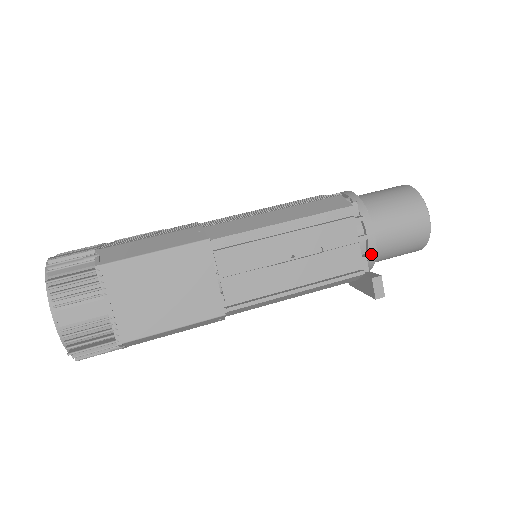
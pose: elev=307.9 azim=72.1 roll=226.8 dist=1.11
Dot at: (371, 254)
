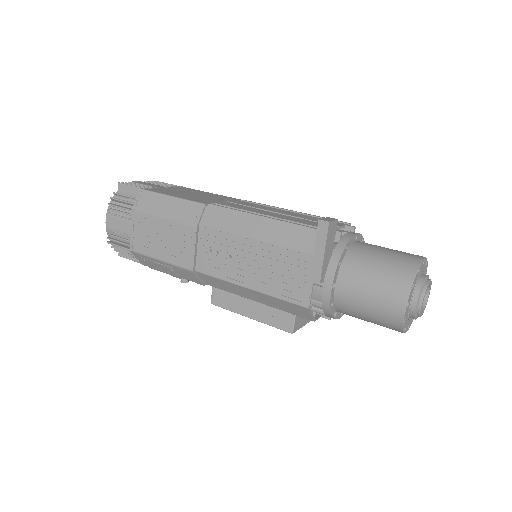
Dot at: (344, 239)
